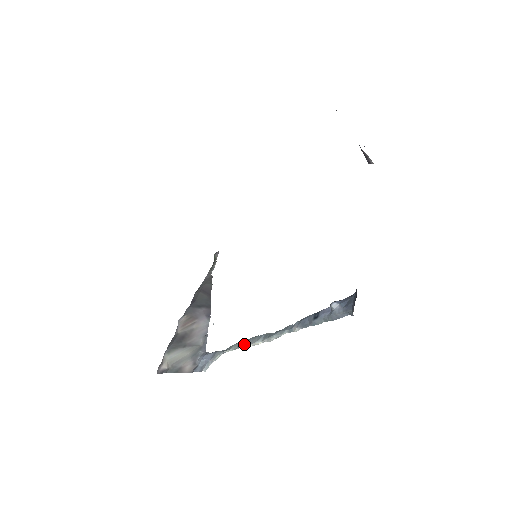
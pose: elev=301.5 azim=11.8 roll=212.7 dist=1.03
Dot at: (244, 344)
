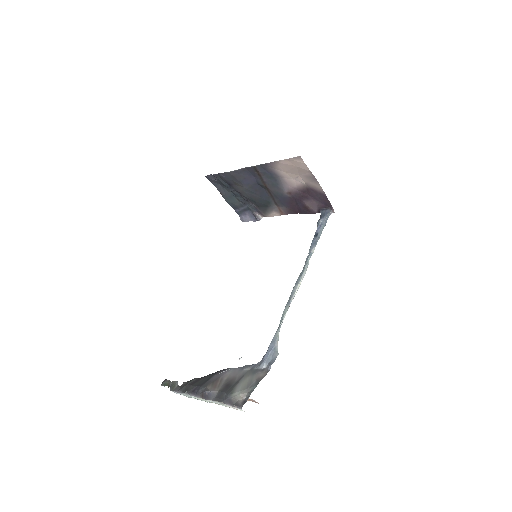
Dot at: (291, 298)
